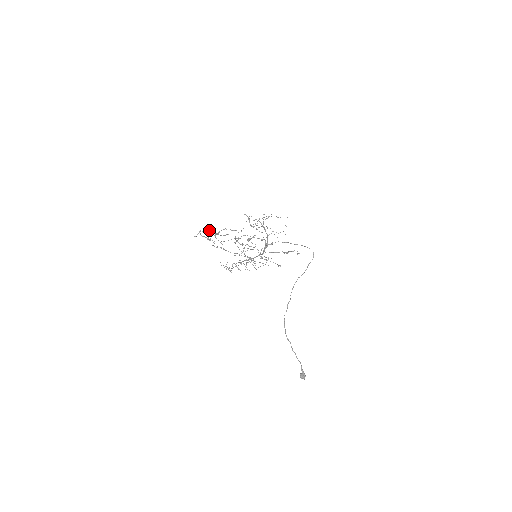
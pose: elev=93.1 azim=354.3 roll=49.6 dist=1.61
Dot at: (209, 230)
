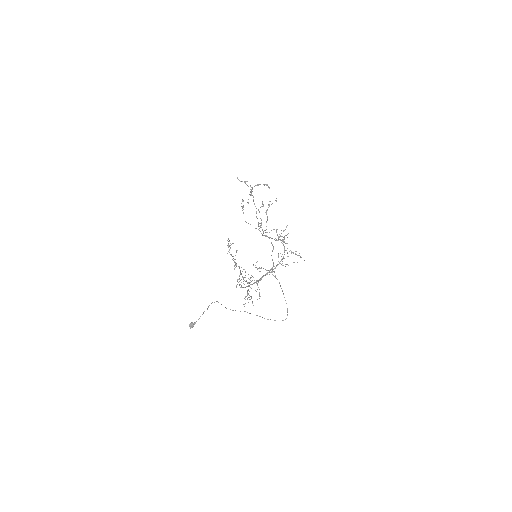
Dot at: (252, 191)
